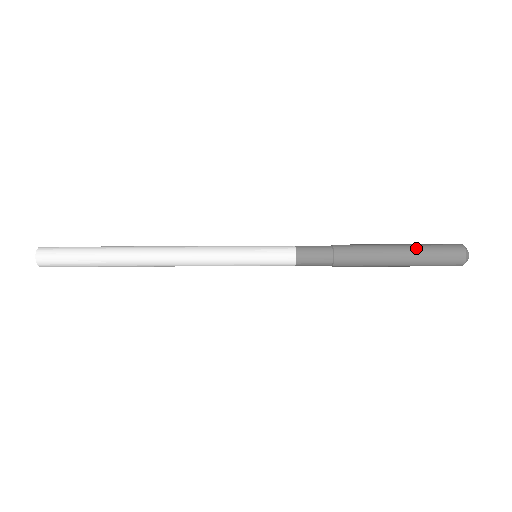
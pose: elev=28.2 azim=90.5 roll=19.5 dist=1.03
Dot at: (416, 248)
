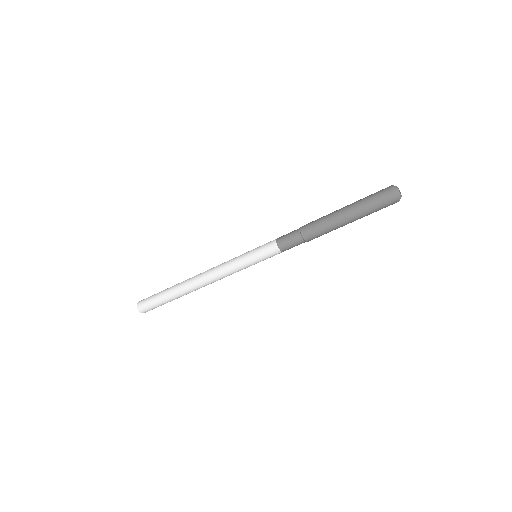
Dot at: occluded
